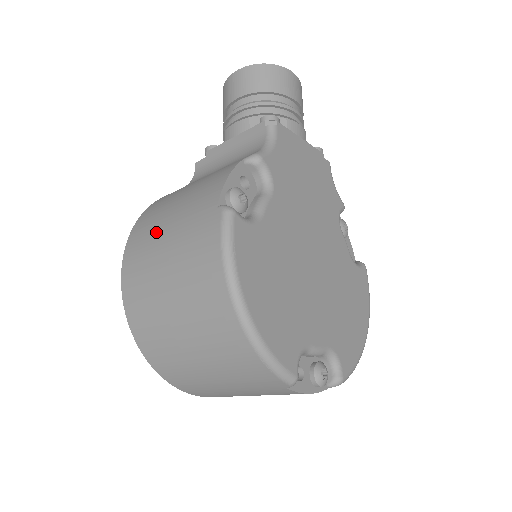
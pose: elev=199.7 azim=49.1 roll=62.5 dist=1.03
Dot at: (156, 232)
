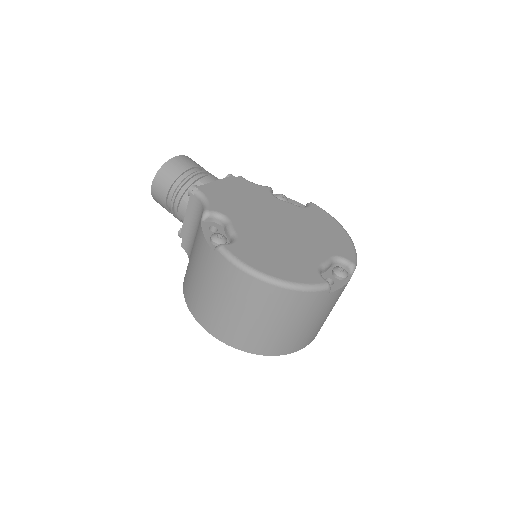
Dot at: (200, 294)
